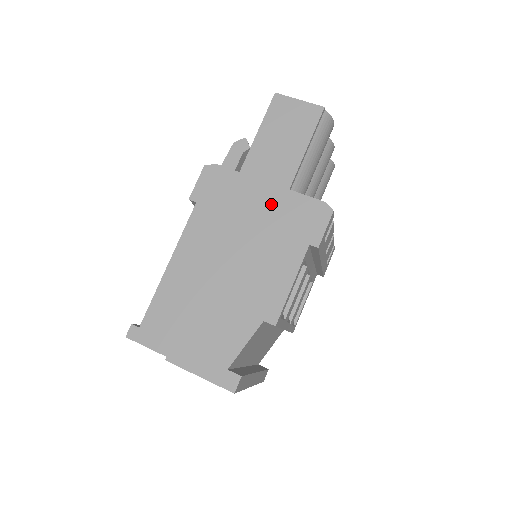
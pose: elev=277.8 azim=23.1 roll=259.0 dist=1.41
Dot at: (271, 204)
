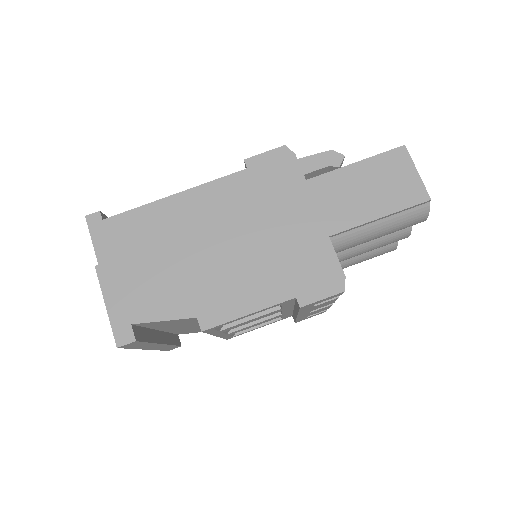
Dot at: (302, 233)
